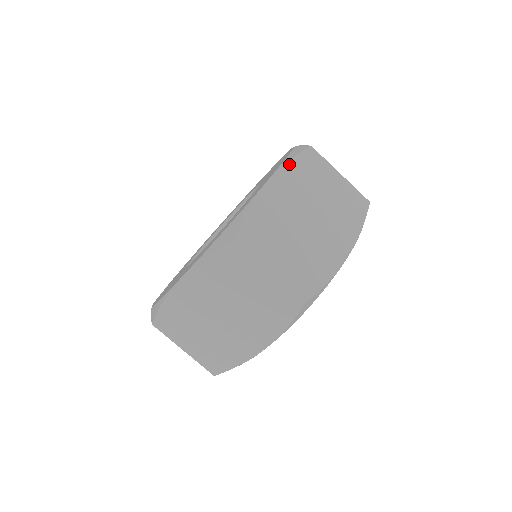
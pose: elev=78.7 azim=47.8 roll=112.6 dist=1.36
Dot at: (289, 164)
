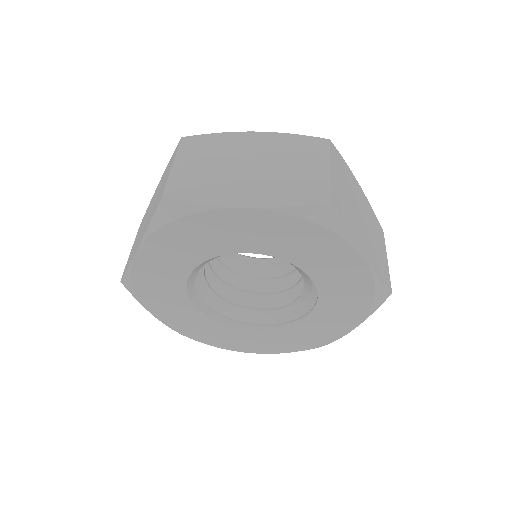
Dot at: (371, 207)
